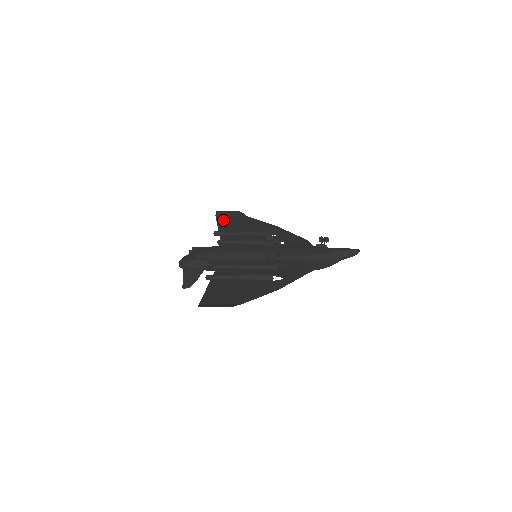
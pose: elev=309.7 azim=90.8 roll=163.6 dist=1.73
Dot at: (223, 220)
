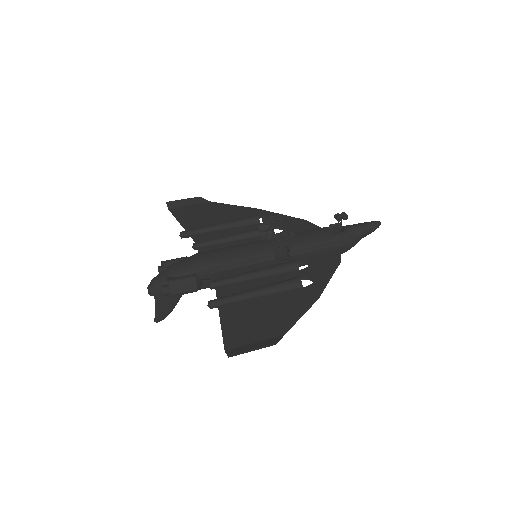
Dot at: (182, 213)
